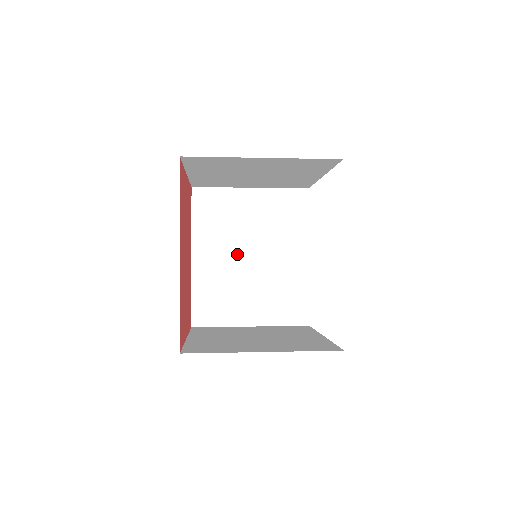
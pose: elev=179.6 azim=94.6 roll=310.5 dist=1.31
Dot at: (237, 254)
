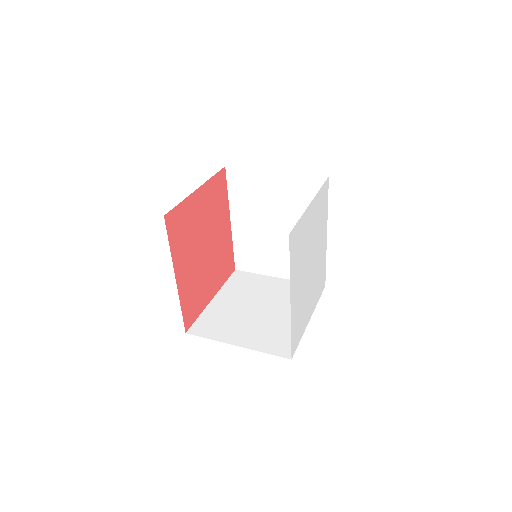
Dot at: (265, 224)
